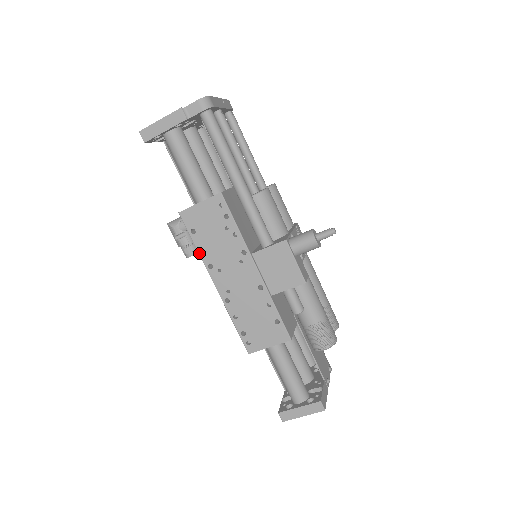
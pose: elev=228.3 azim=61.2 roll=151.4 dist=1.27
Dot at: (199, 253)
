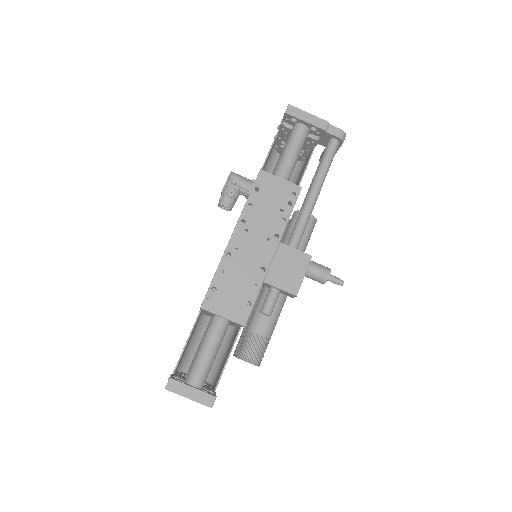
Dot at: (245, 206)
